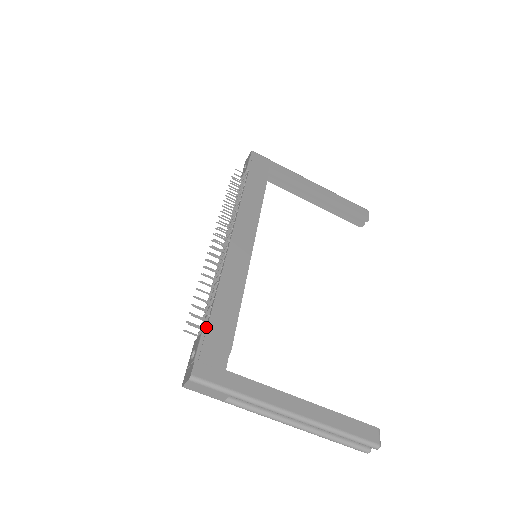
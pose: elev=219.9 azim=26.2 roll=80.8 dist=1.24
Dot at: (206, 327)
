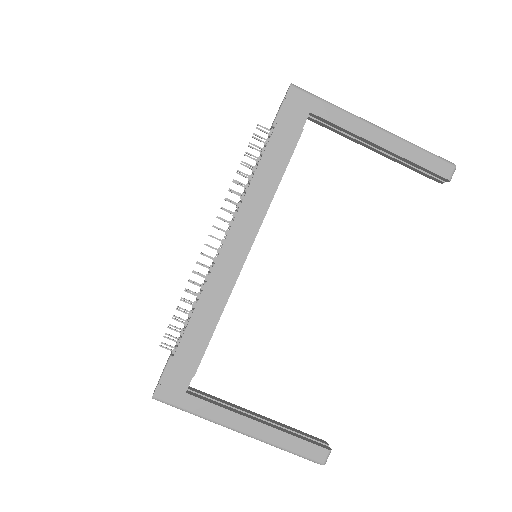
Dot at: (175, 350)
